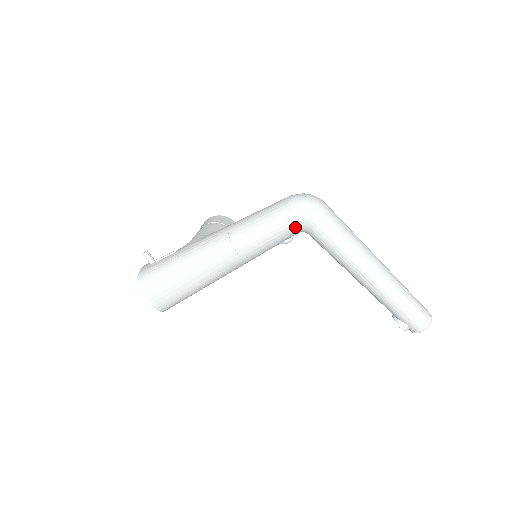
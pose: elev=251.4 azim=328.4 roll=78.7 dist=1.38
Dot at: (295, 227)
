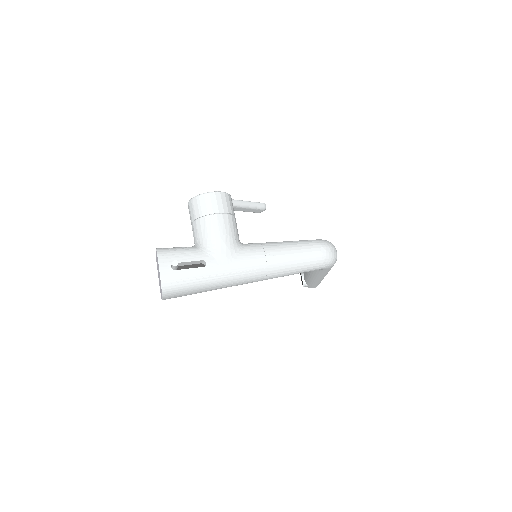
Dot at: occluded
